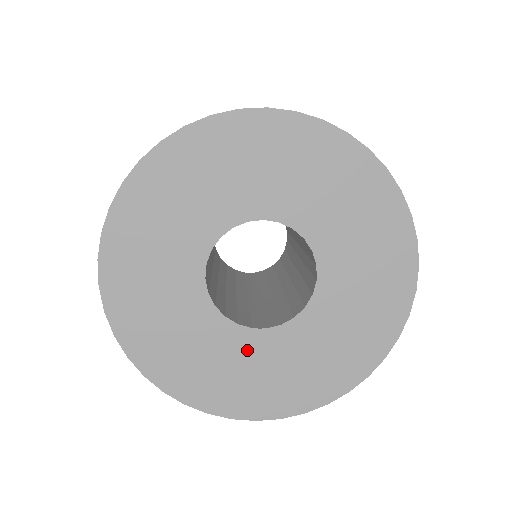
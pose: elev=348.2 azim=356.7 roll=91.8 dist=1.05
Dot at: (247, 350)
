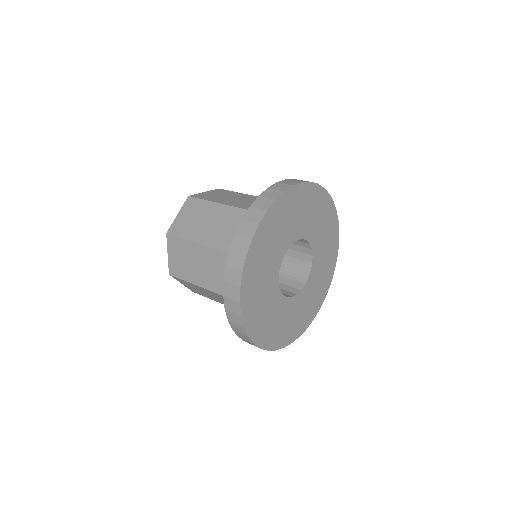
Dot at: (308, 291)
